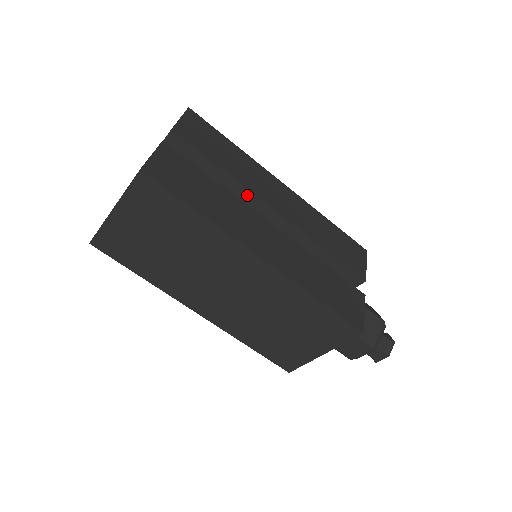
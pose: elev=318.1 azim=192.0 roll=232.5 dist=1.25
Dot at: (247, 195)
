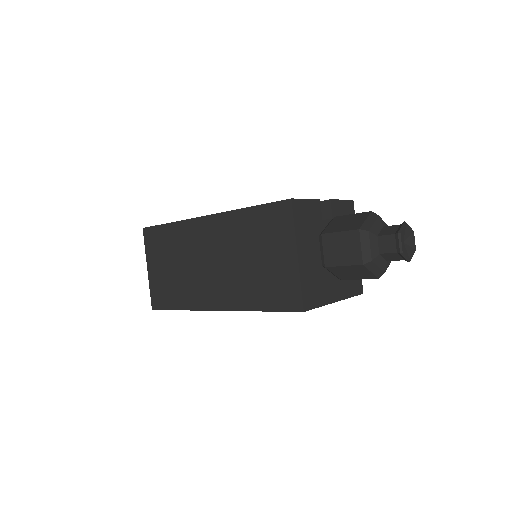
Dot at: occluded
